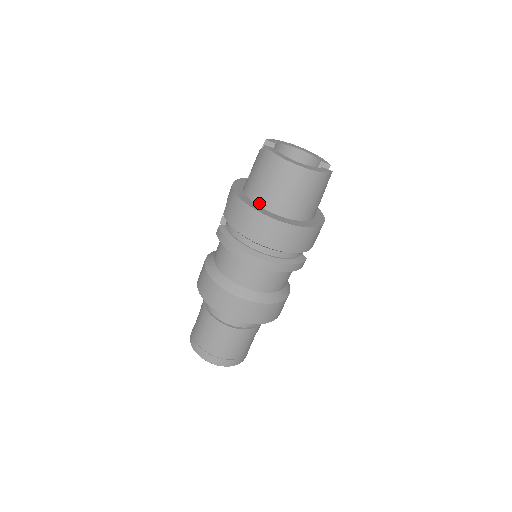
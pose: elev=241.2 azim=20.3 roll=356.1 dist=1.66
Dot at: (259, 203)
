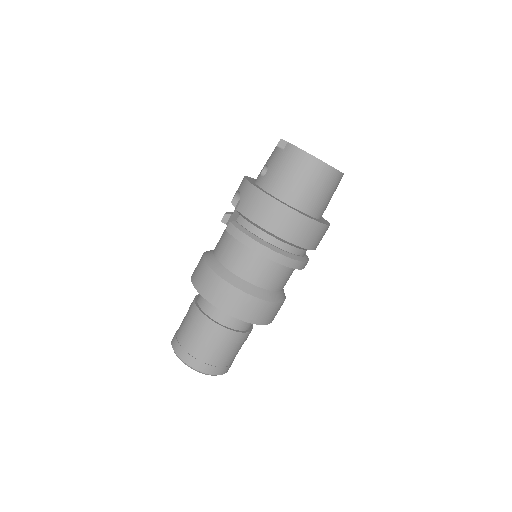
Dot at: (283, 198)
